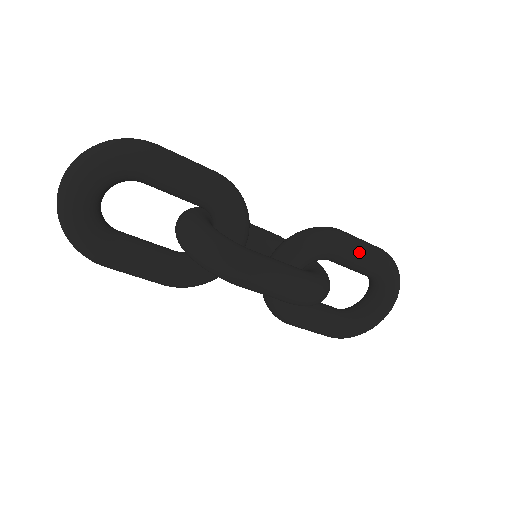
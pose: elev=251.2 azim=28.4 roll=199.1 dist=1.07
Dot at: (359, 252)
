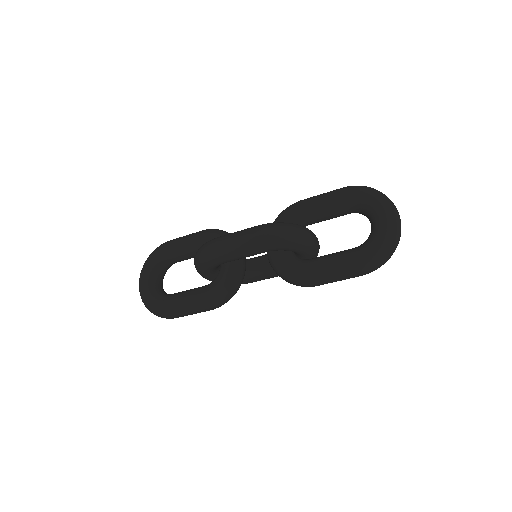
Dot at: (315, 199)
